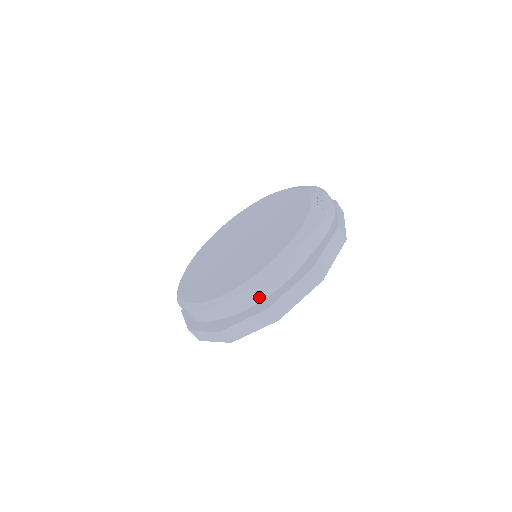
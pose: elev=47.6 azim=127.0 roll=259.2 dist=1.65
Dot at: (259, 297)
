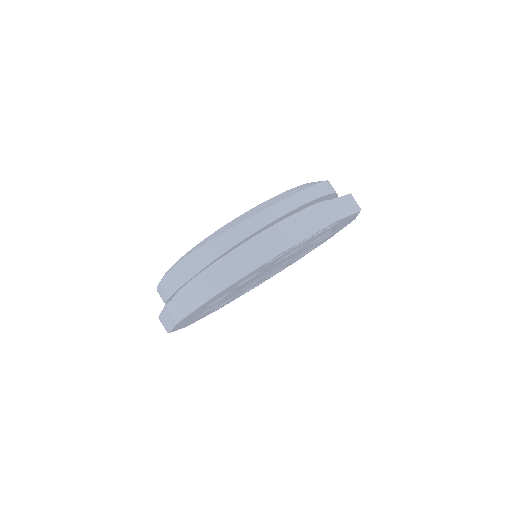
Dot at: (172, 291)
